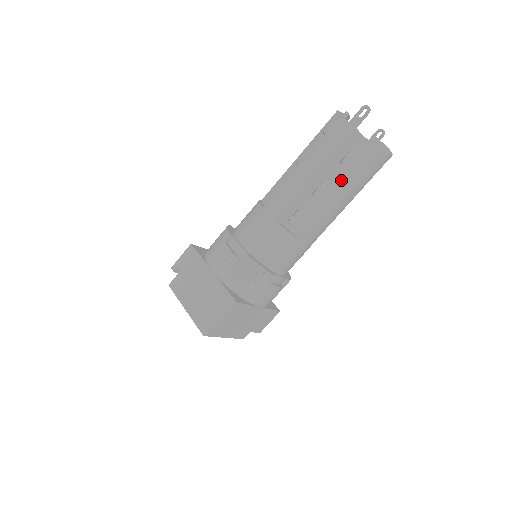
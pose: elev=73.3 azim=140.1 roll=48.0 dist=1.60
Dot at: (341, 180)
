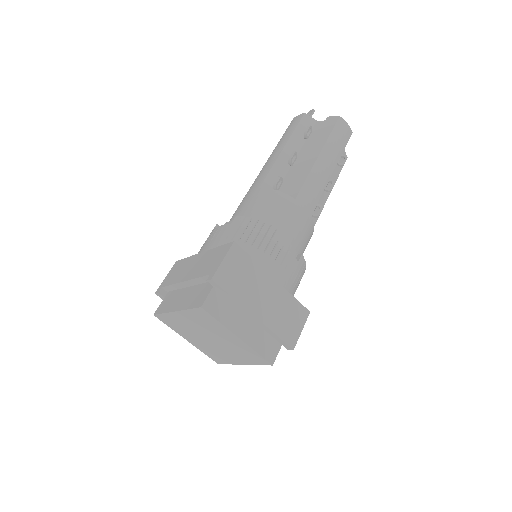
Dot at: (312, 148)
